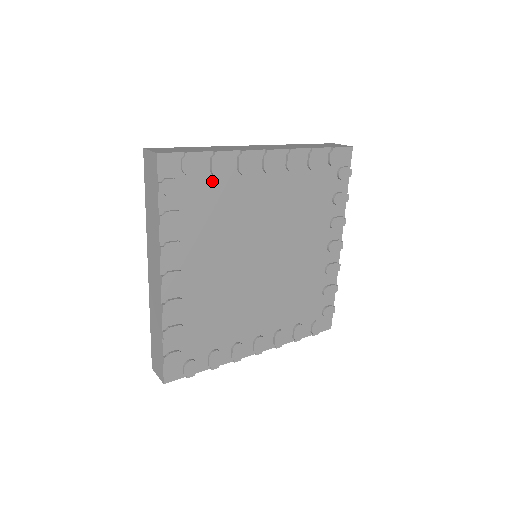
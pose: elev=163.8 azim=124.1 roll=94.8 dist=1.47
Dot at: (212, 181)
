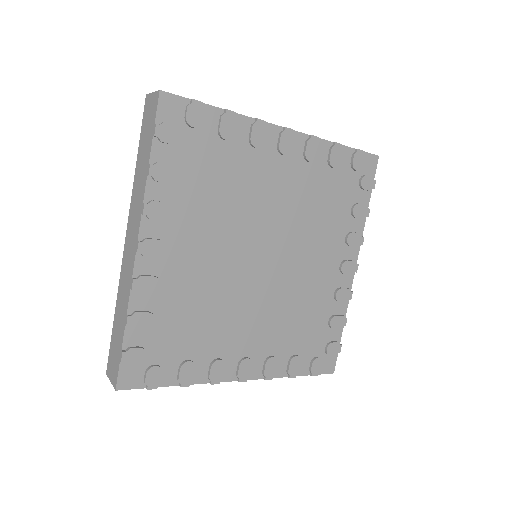
Dot at: (218, 144)
